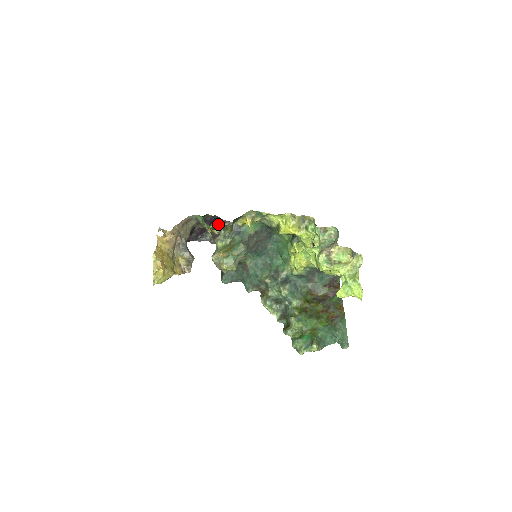
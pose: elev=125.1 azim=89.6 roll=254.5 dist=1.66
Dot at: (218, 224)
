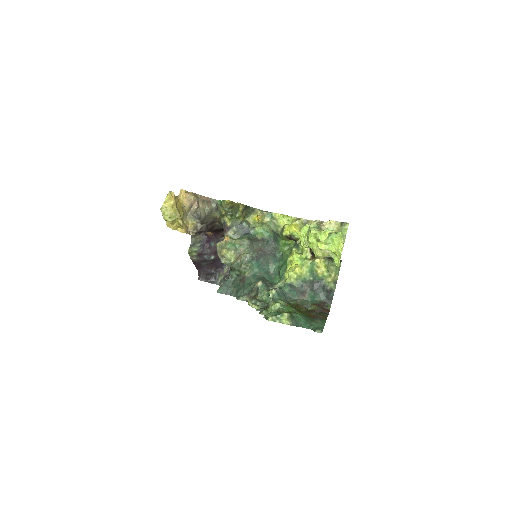
Dot at: occluded
